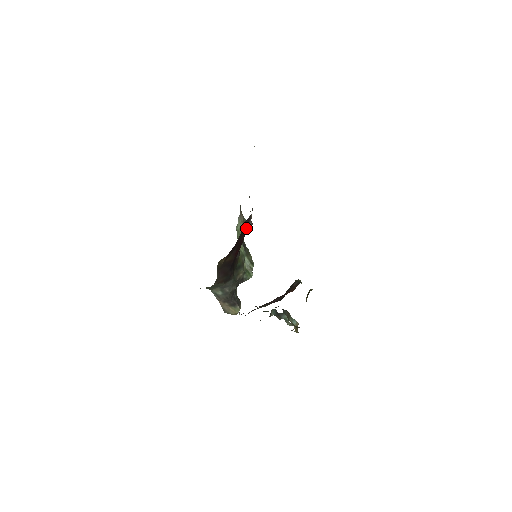
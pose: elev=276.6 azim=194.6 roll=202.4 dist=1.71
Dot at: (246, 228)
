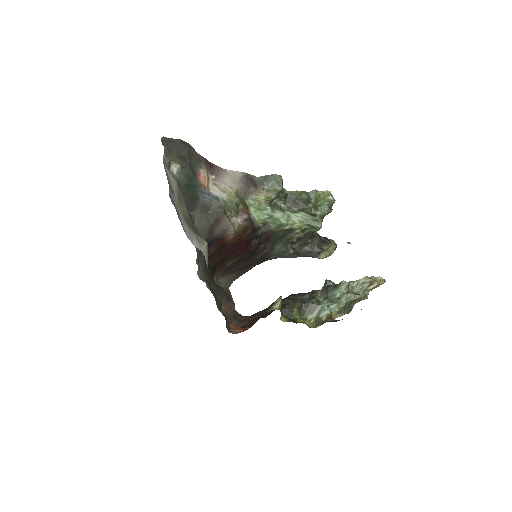
Dot at: (227, 238)
